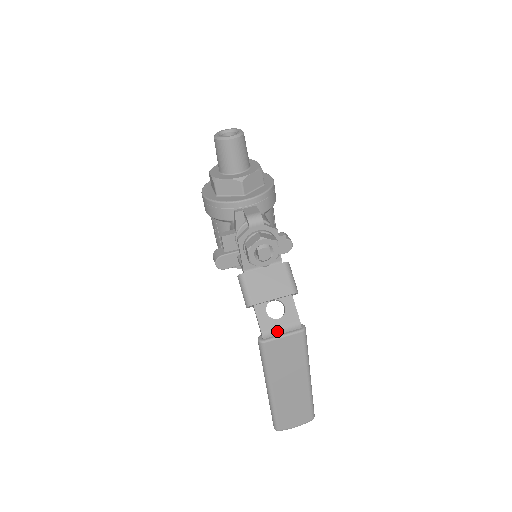
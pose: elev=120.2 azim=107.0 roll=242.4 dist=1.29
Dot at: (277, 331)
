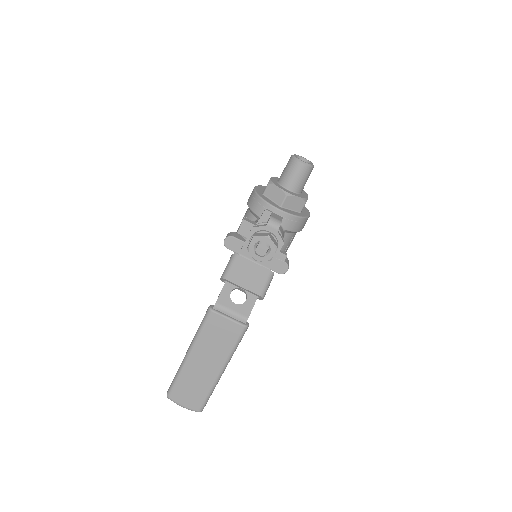
Dot at: (227, 311)
